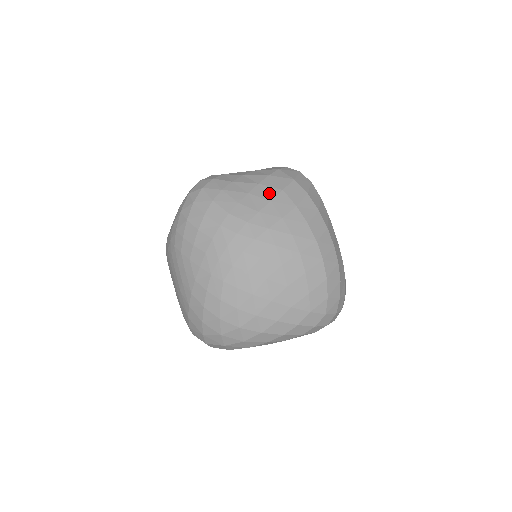
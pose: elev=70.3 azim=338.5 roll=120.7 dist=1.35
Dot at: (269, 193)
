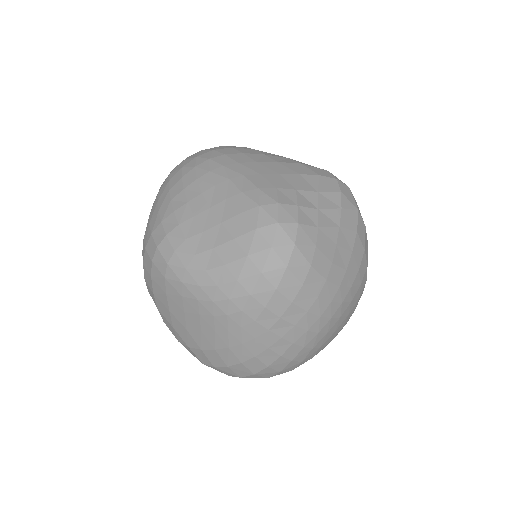
Dot at: (349, 240)
